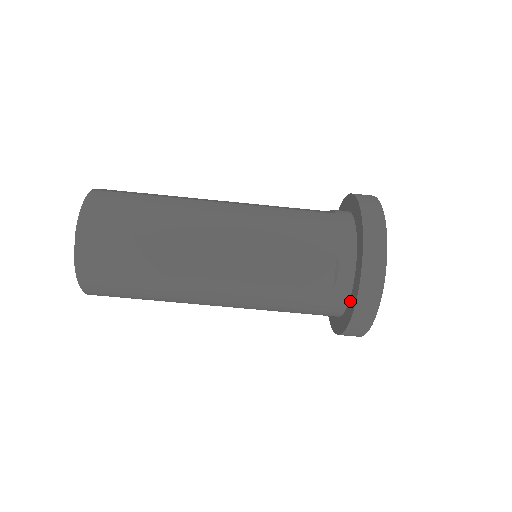
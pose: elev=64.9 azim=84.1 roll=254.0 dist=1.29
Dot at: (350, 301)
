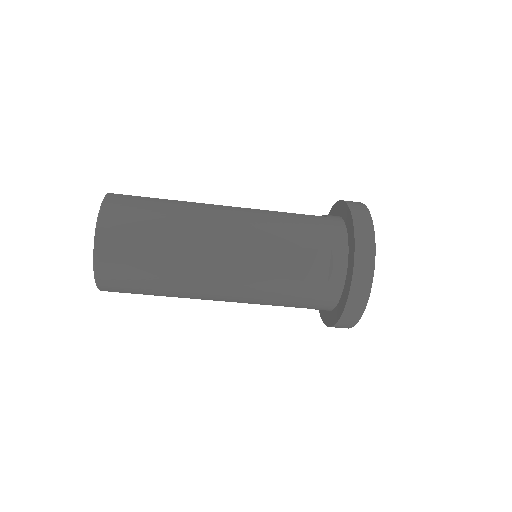
Dot at: (343, 293)
